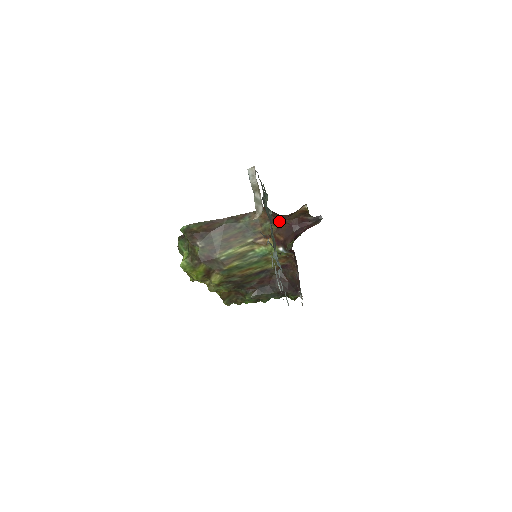
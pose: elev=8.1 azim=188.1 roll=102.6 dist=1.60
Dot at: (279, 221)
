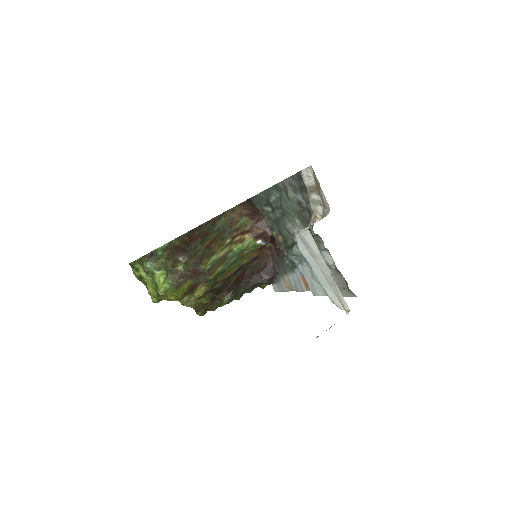
Dot at: (256, 214)
